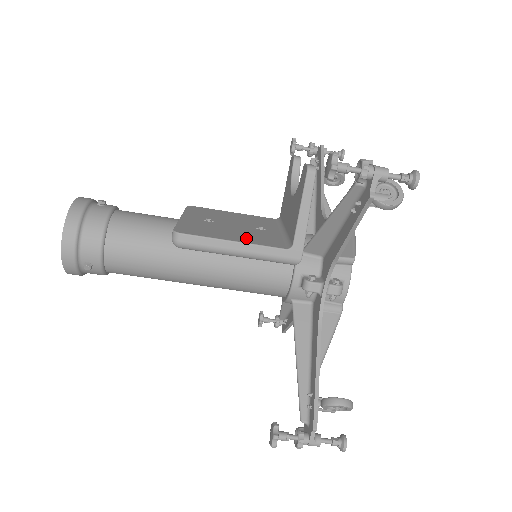
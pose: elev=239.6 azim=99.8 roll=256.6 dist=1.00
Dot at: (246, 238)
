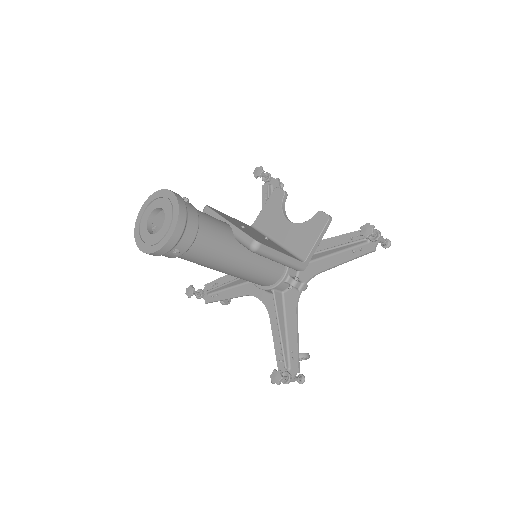
Dot at: (280, 250)
